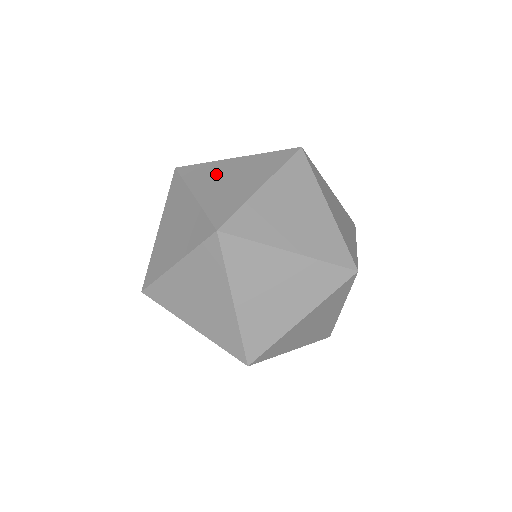
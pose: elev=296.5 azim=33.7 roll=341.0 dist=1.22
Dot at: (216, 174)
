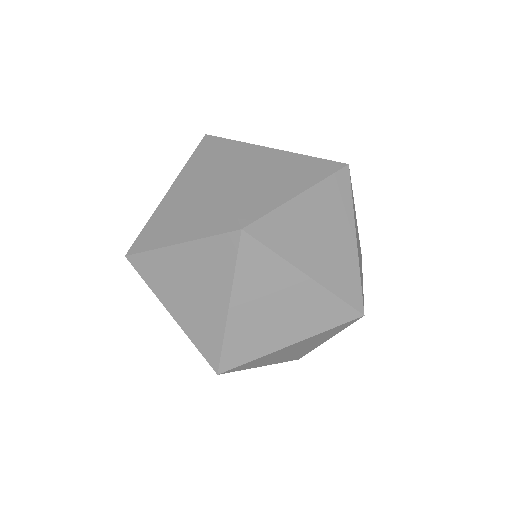
Dot at: occluded
